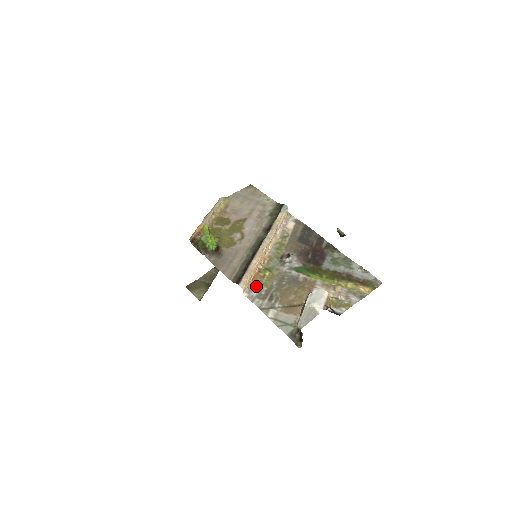
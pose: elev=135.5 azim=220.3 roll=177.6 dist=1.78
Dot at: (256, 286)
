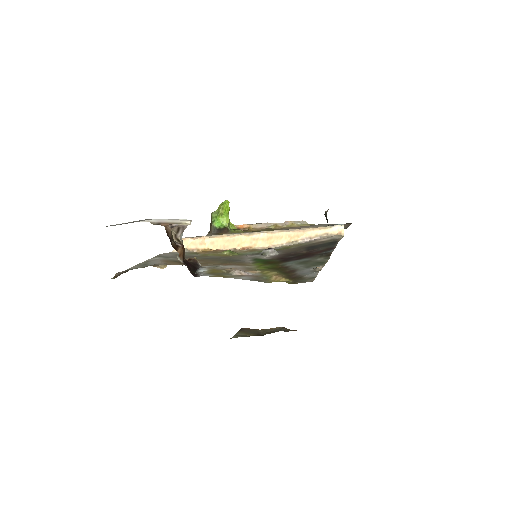
Dot at: (196, 253)
